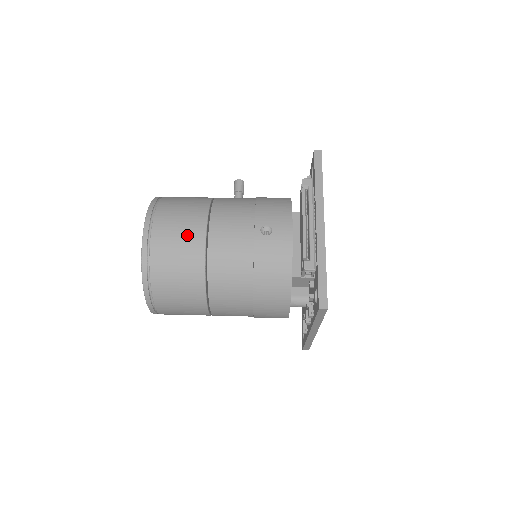
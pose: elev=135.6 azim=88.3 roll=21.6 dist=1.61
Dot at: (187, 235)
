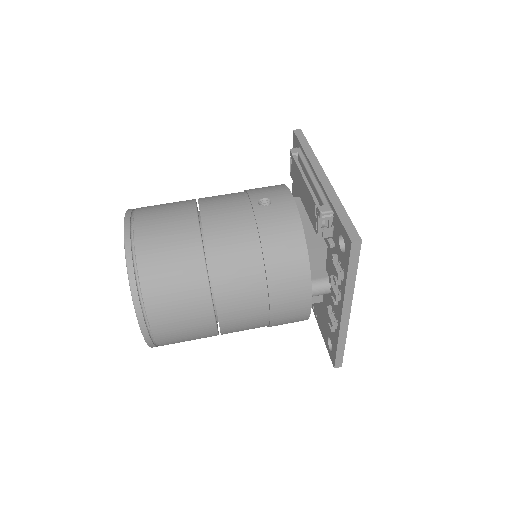
Dot at: (176, 222)
